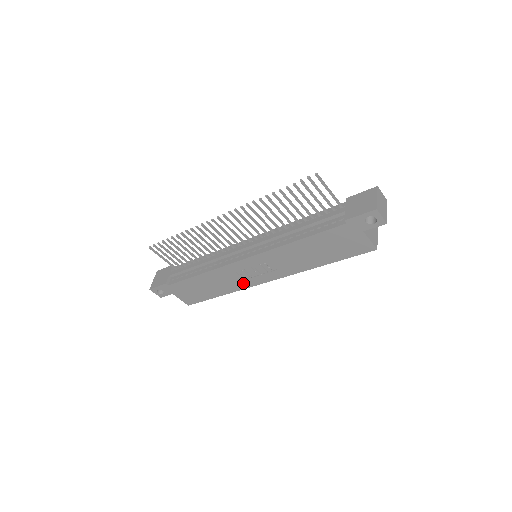
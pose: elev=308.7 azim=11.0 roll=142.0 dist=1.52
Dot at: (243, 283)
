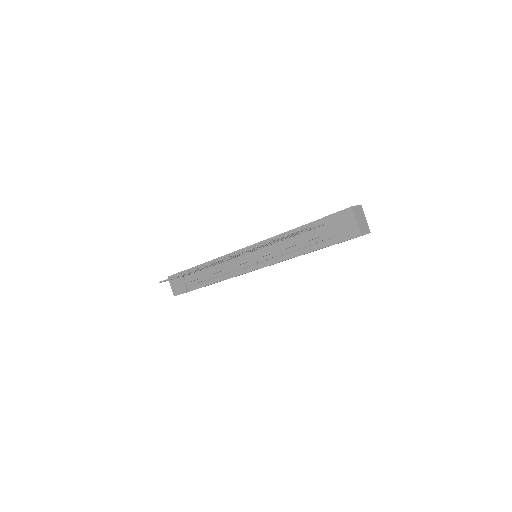
Dot at: occluded
